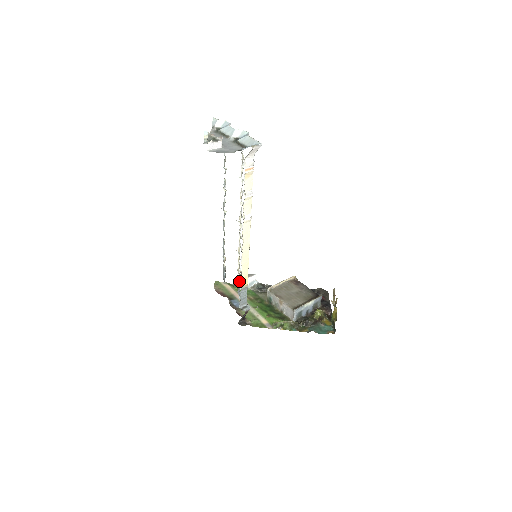
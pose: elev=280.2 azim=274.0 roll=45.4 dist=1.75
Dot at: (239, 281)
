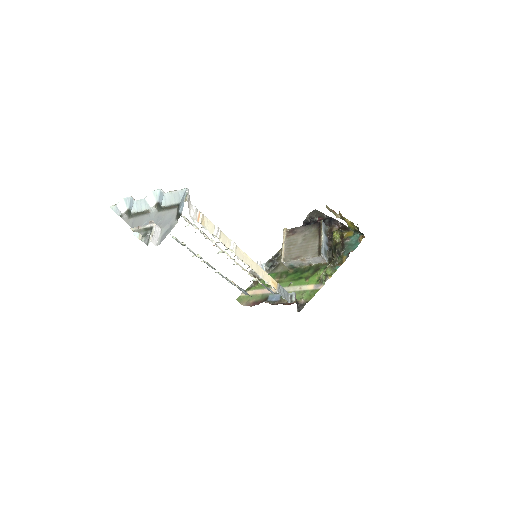
Dot at: occluded
